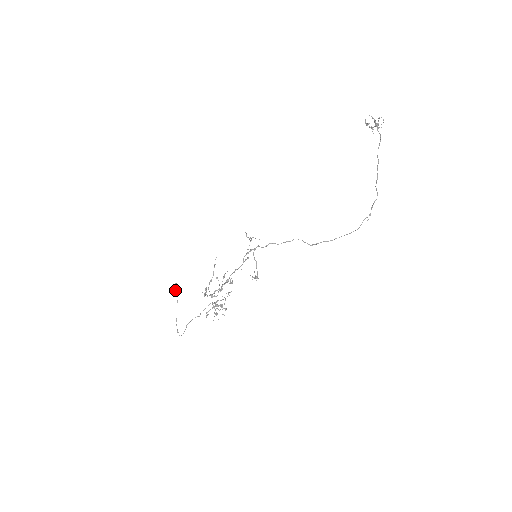
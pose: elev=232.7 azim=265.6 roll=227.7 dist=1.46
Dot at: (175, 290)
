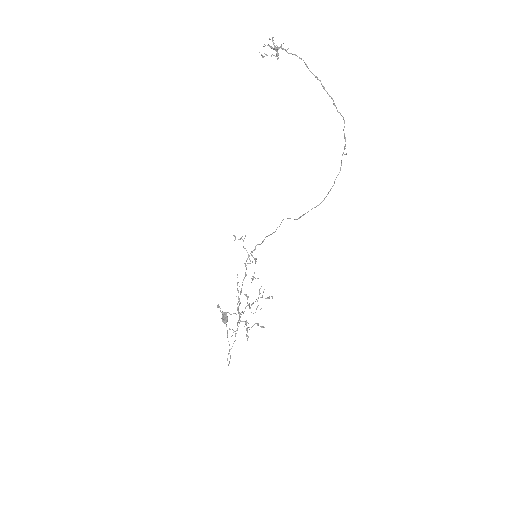
Dot at: (223, 320)
